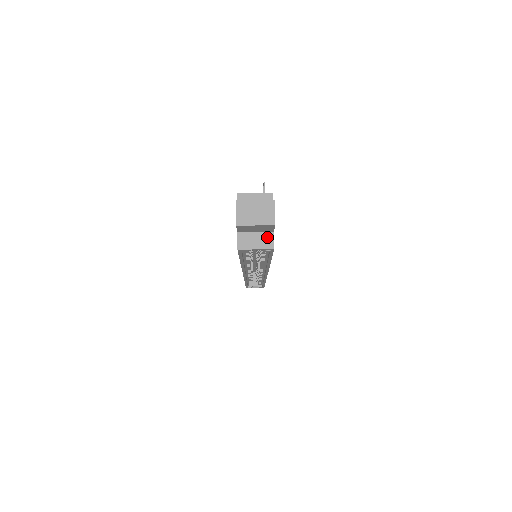
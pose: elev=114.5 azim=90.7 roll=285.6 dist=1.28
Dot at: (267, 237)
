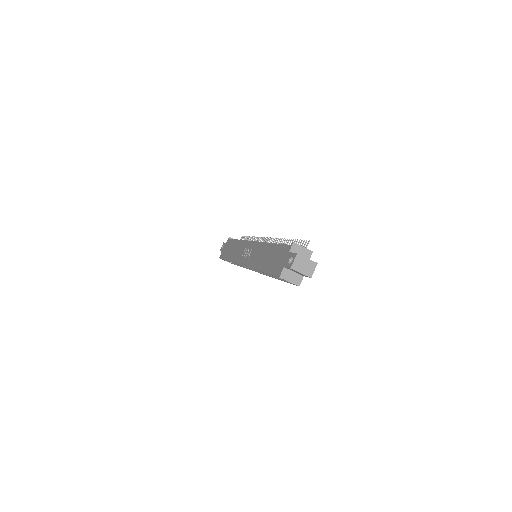
Dot at: (299, 278)
